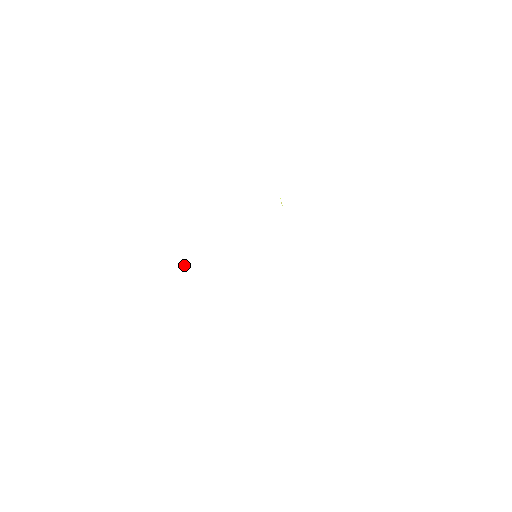
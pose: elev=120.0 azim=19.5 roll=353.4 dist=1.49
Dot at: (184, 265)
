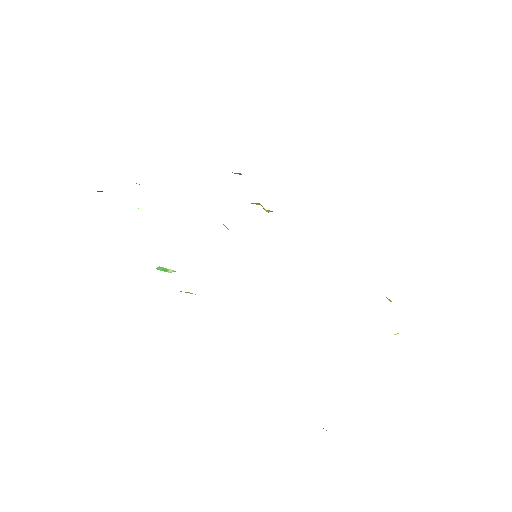
Dot at: (157, 269)
